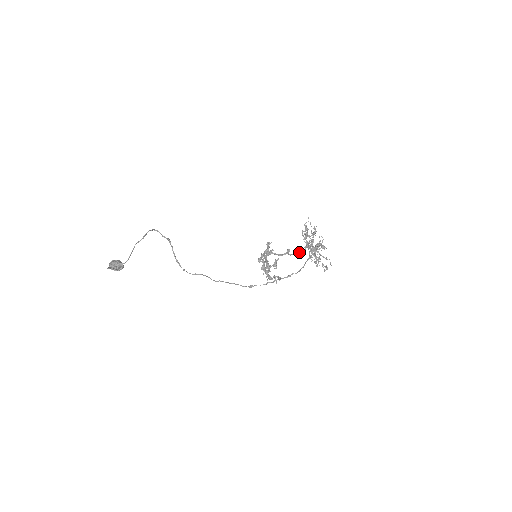
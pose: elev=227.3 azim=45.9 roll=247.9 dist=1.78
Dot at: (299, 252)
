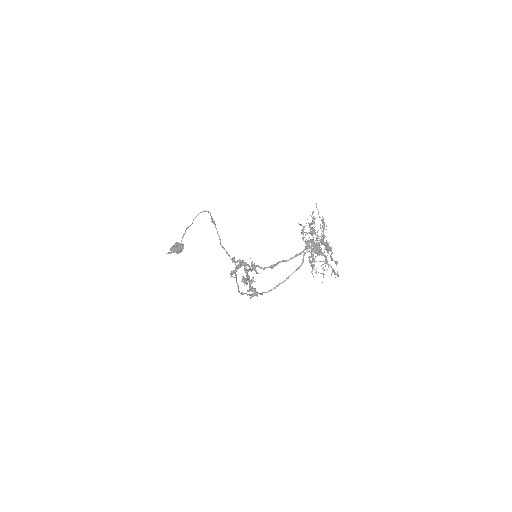
Dot at: (285, 260)
